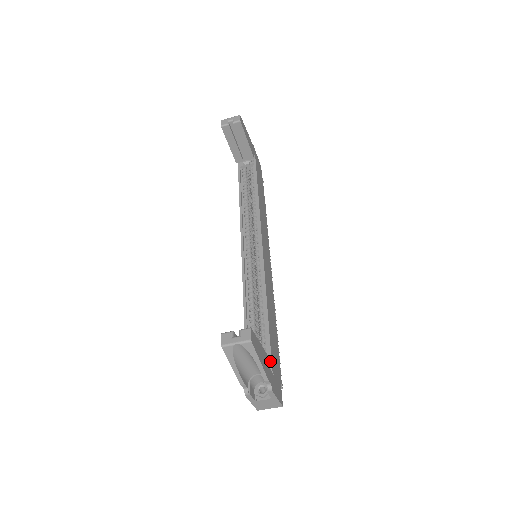
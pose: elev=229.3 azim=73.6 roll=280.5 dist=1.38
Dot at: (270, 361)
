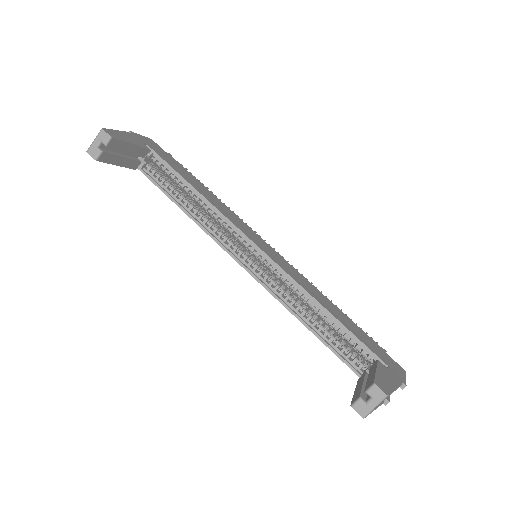
Dot at: (376, 358)
